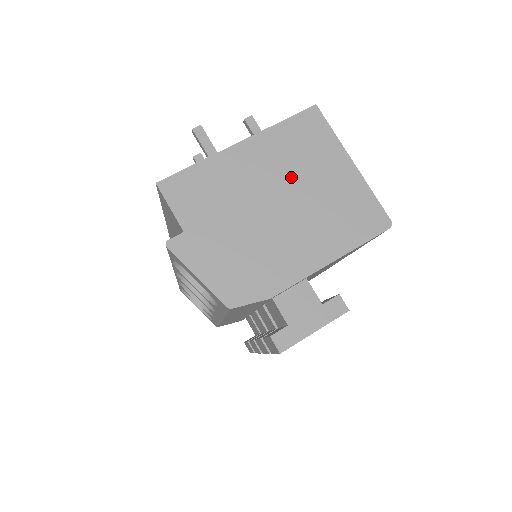
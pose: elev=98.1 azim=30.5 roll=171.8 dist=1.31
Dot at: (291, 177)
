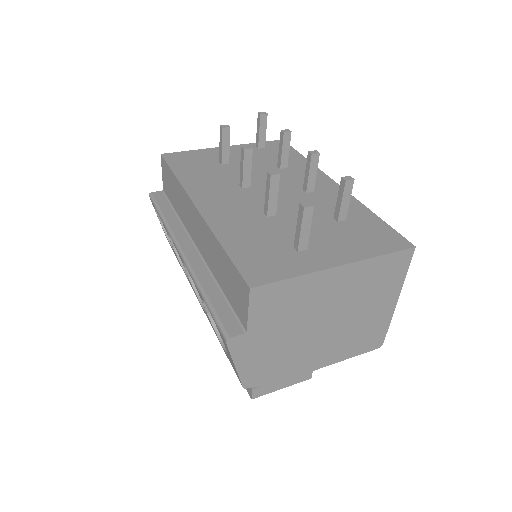
Dot at: (352, 303)
